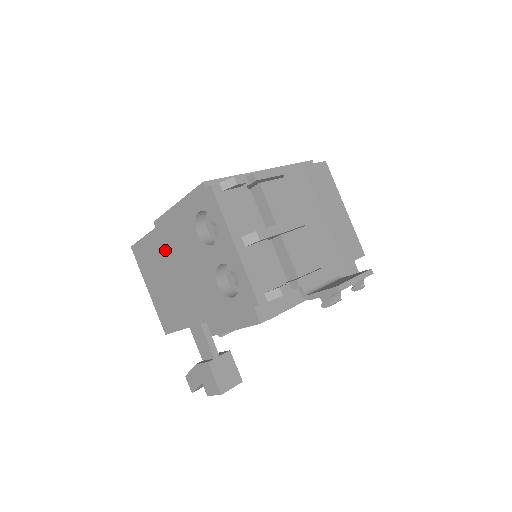
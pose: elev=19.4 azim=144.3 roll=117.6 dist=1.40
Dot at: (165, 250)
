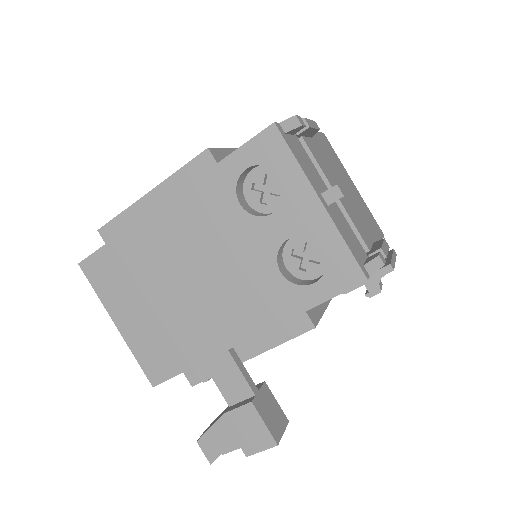
Dot at: (163, 248)
